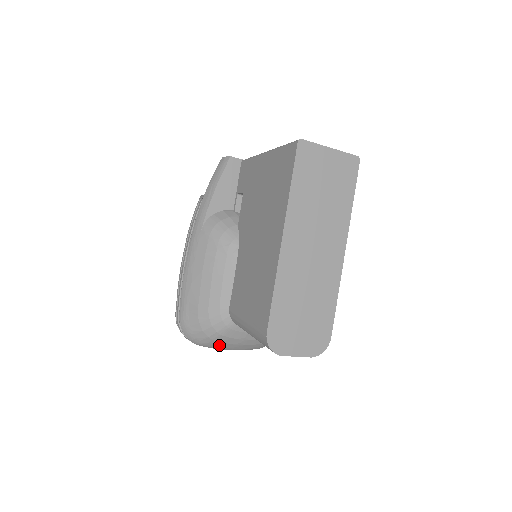
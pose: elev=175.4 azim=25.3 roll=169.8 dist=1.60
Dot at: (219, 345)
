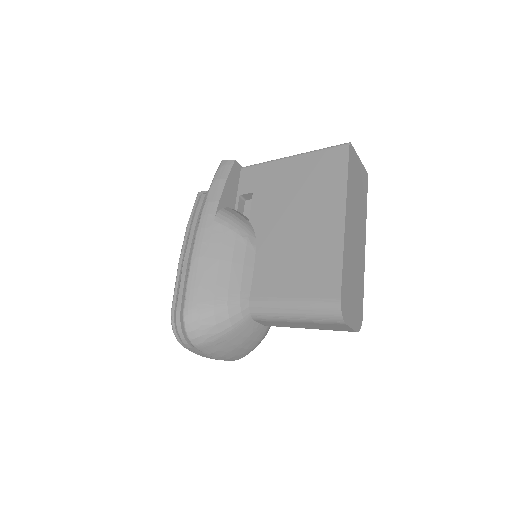
Dot at: (220, 346)
